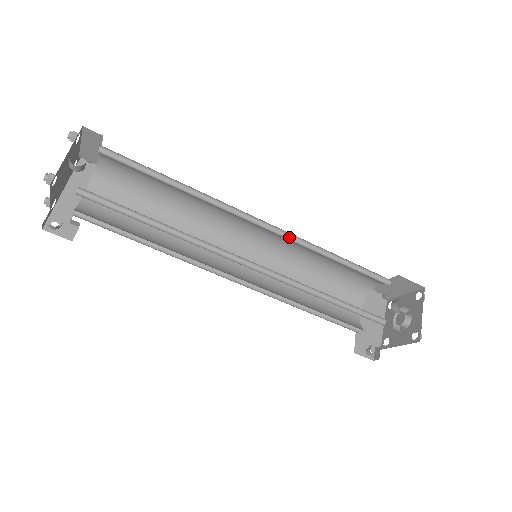
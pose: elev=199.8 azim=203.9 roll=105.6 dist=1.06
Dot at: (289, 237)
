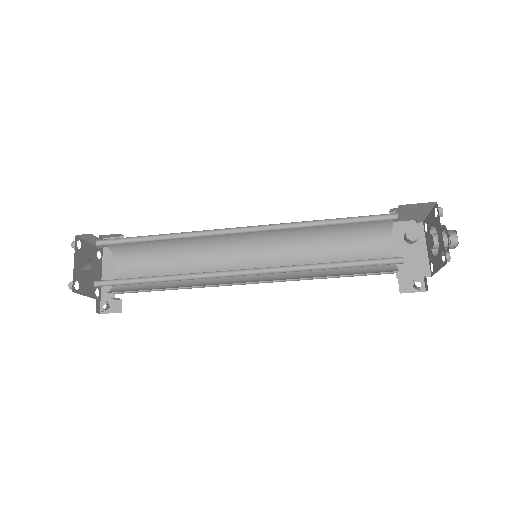
Dot at: (272, 227)
